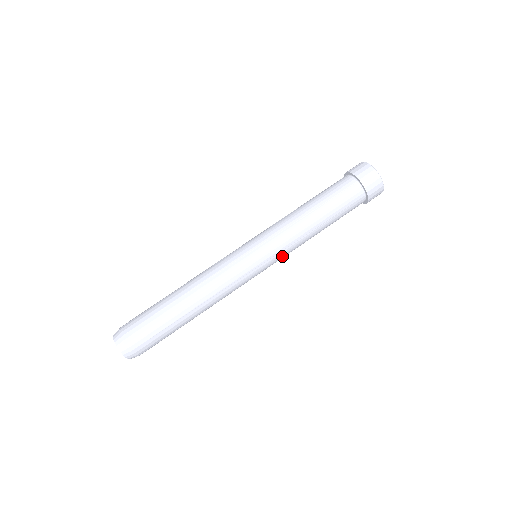
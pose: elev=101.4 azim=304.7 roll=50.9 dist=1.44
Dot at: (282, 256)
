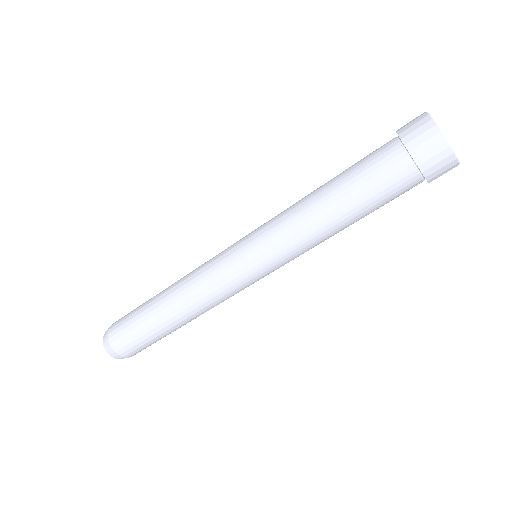
Dot at: occluded
